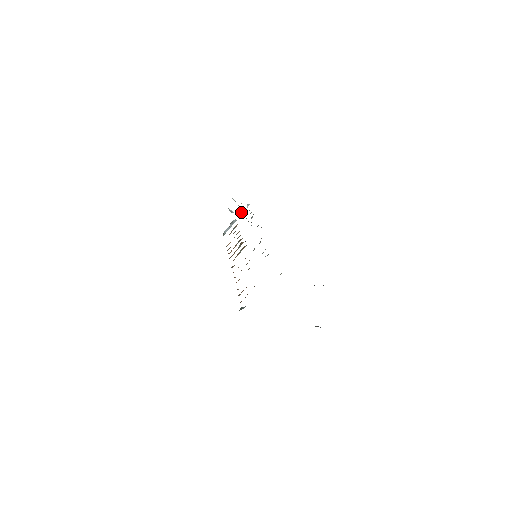
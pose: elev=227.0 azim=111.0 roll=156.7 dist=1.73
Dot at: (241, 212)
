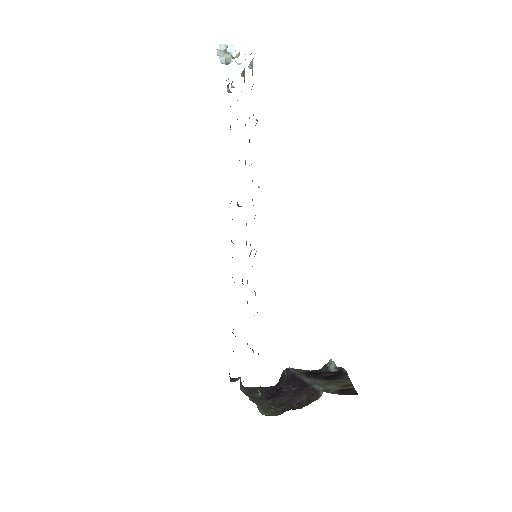
Dot at: occluded
